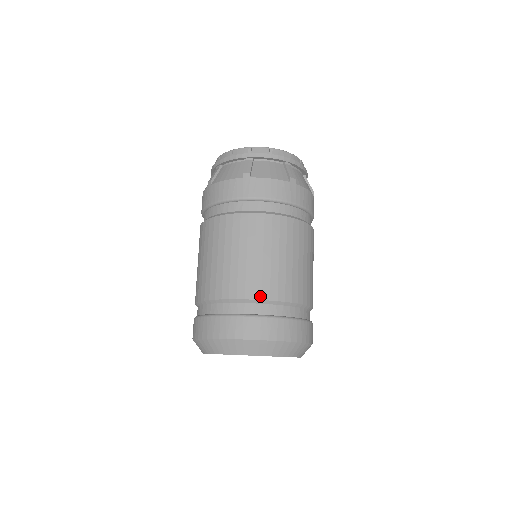
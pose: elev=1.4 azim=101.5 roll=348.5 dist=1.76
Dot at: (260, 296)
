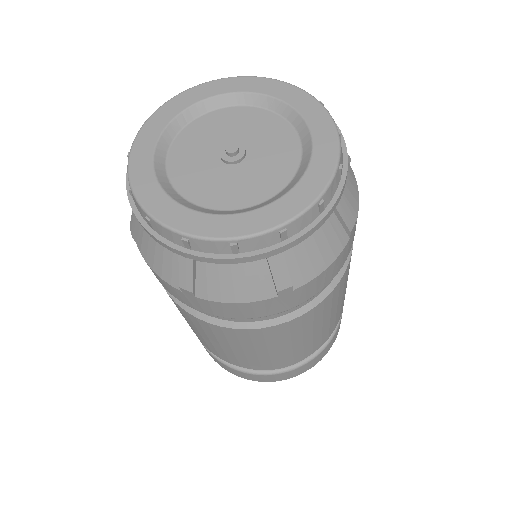
Dot at: occluded
